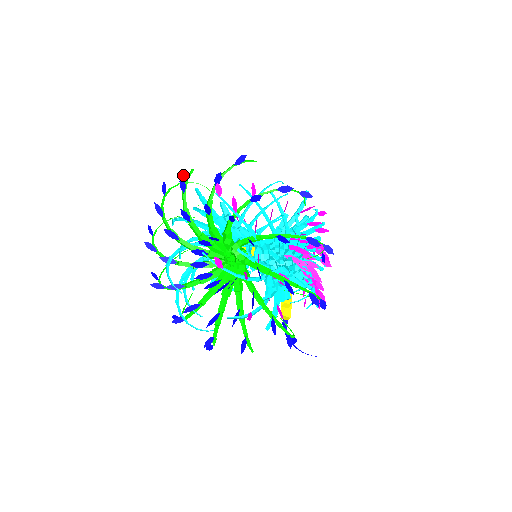
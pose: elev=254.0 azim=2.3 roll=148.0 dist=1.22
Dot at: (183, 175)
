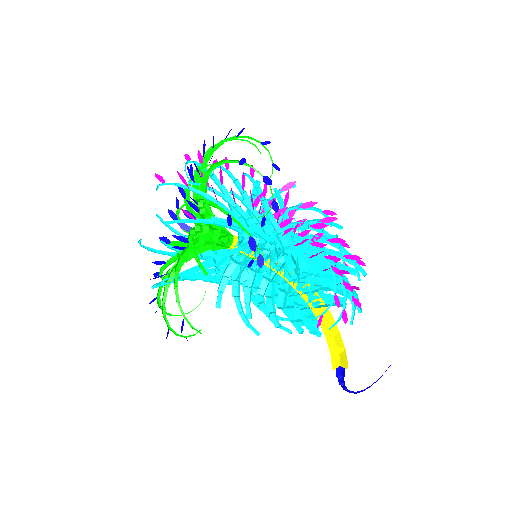
Dot at: occluded
